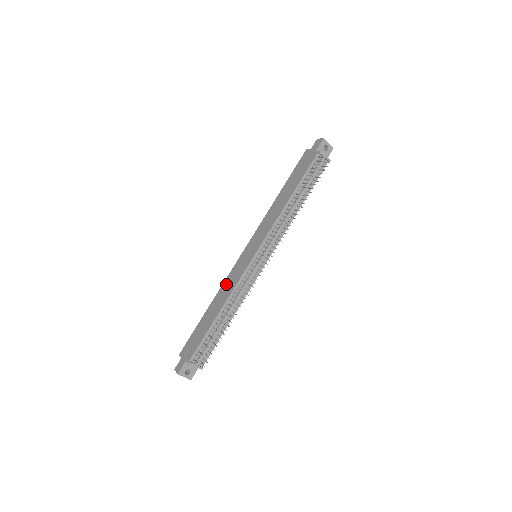
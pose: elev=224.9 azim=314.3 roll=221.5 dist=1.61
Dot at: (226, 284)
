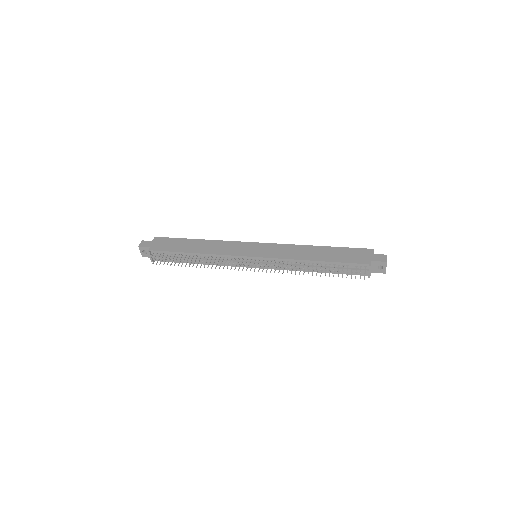
Dot at: (222, 244)
